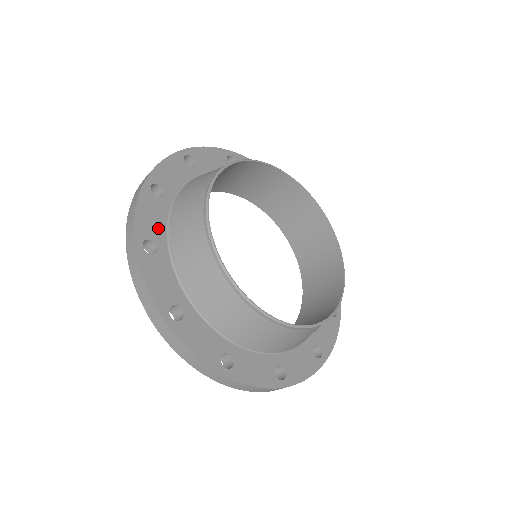
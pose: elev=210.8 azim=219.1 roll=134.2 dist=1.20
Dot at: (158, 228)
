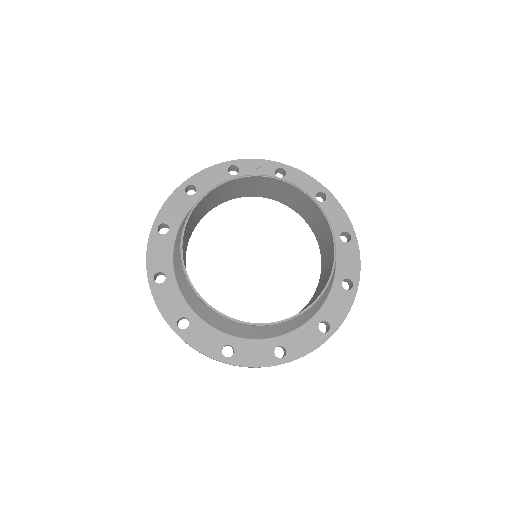
Dot at: (179, 305)
